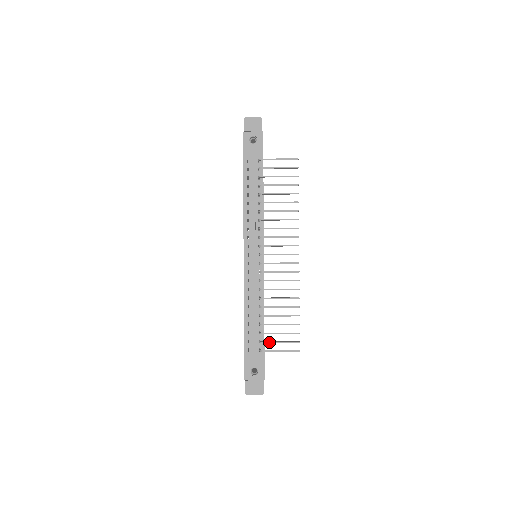
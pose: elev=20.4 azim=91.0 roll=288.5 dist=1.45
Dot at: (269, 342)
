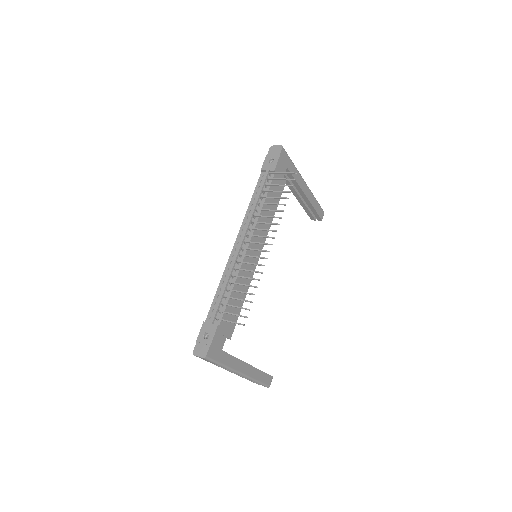
Dot at: (224, 312)
